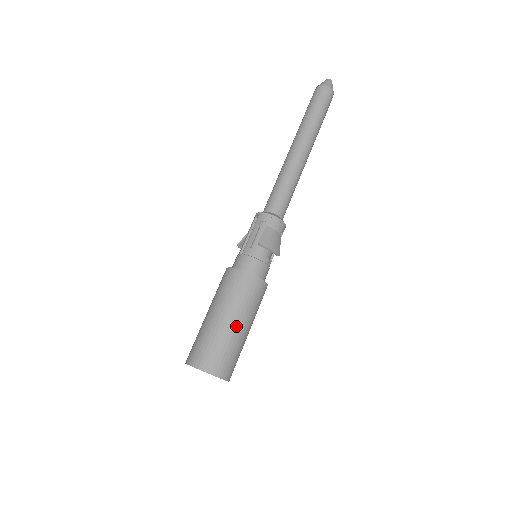
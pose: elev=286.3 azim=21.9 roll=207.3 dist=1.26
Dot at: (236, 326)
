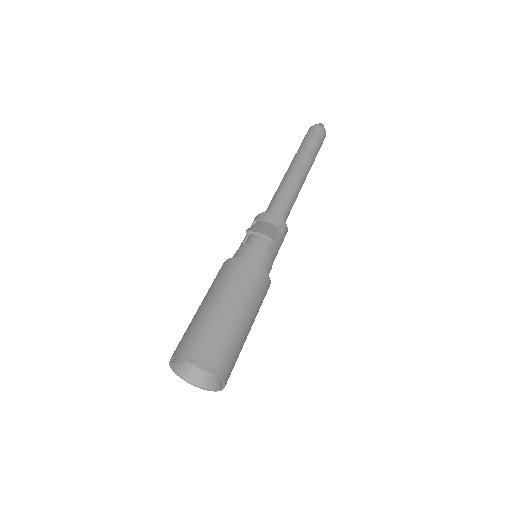
Dot at: (220, 306)
